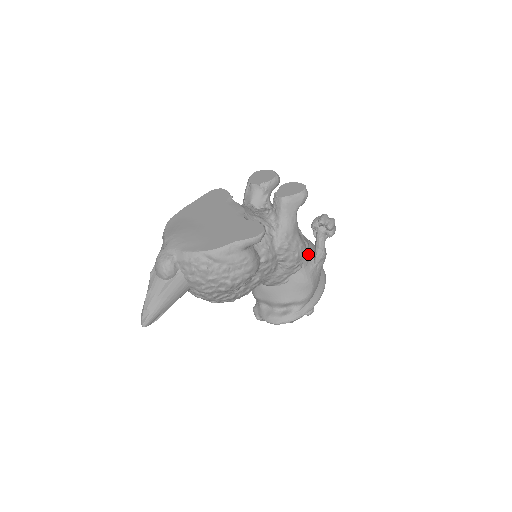
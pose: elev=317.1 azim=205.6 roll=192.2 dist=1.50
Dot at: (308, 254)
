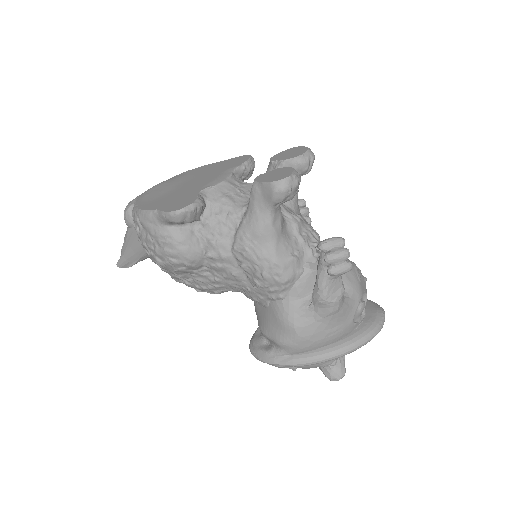
Dot at: (306, 286)
